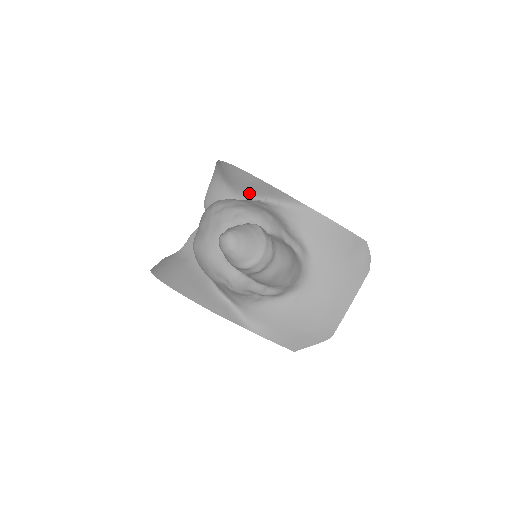
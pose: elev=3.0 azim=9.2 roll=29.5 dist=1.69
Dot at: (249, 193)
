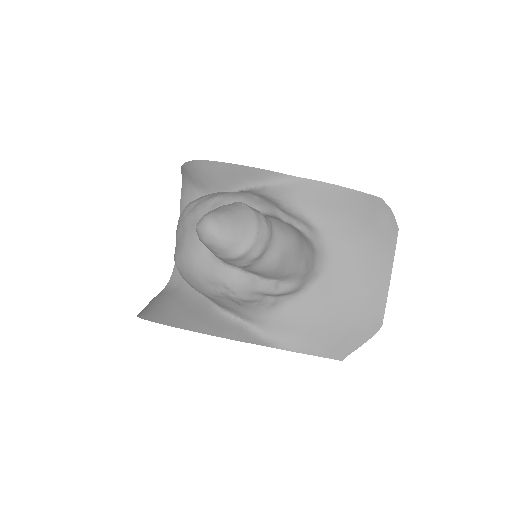
Dot at: (226, 188)
